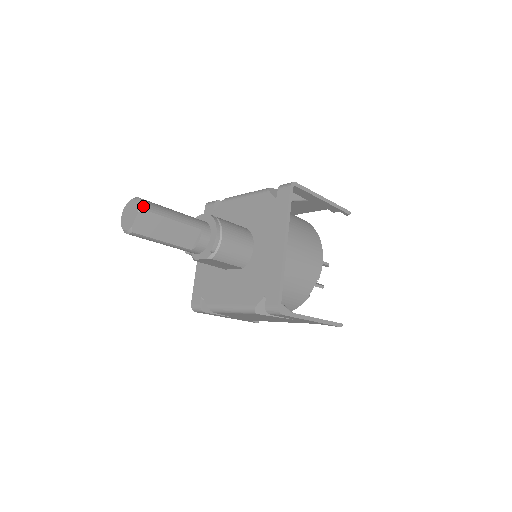
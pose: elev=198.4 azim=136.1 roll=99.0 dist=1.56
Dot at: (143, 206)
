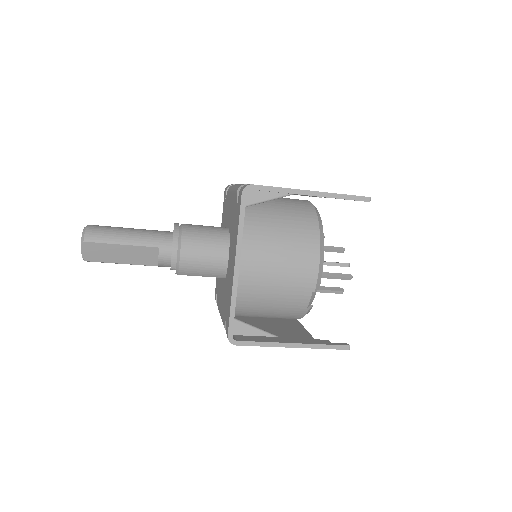
Dot at: (84, 238)
